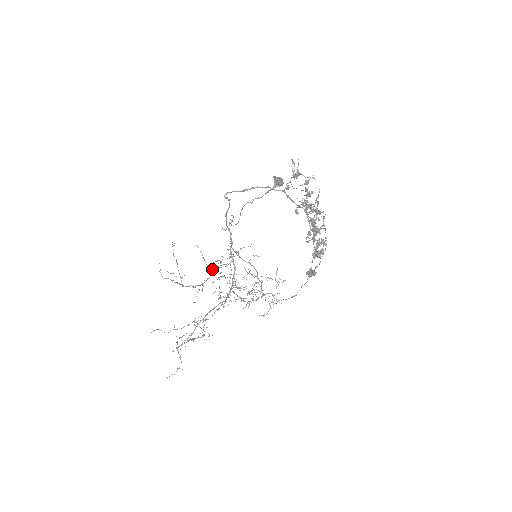
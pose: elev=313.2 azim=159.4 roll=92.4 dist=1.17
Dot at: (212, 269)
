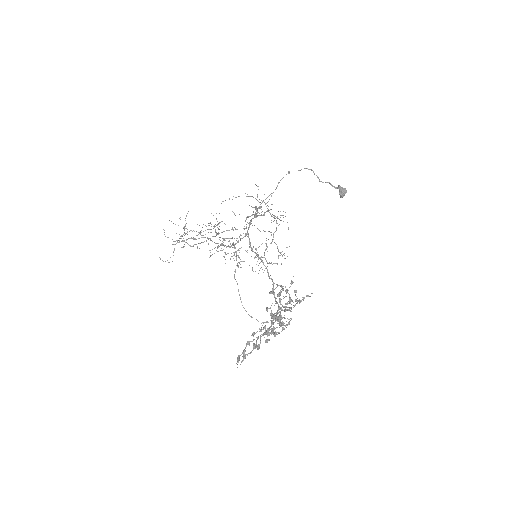
Dot at: occluded
